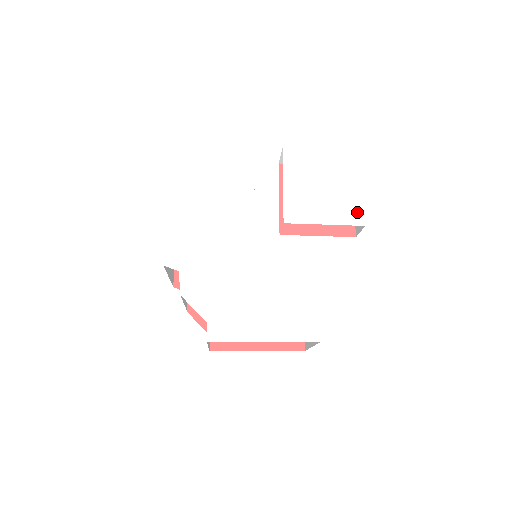
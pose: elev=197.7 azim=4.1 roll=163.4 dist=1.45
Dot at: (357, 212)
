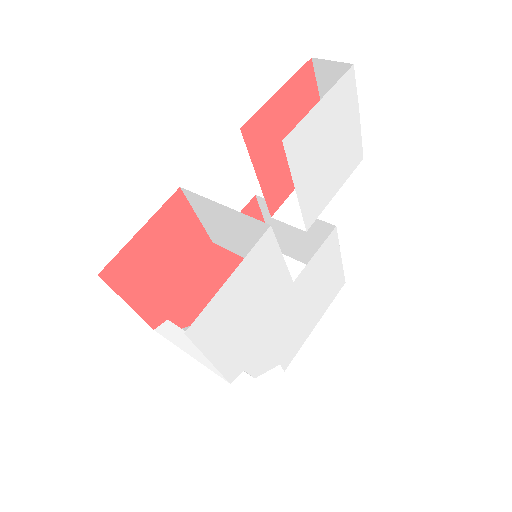
Dot at: (357, 151)
